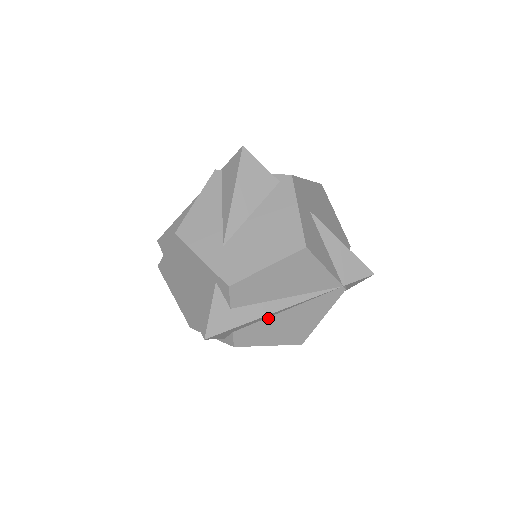
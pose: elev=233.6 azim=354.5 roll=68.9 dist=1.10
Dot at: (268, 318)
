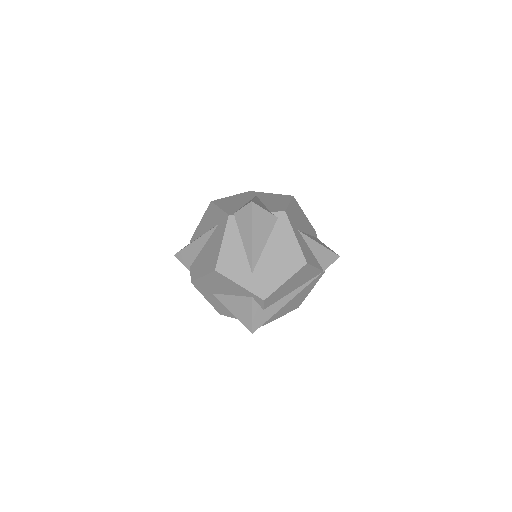
Dot at: occluded
